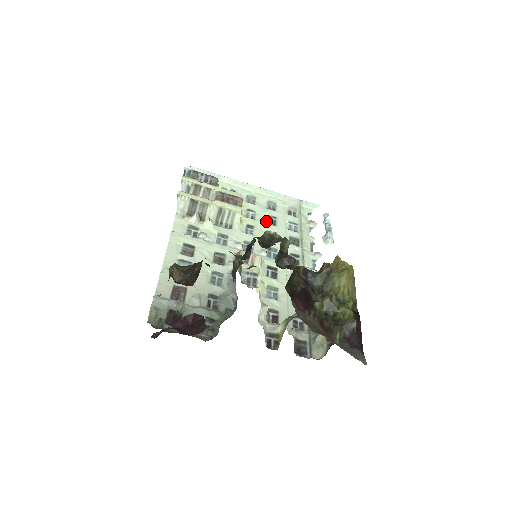
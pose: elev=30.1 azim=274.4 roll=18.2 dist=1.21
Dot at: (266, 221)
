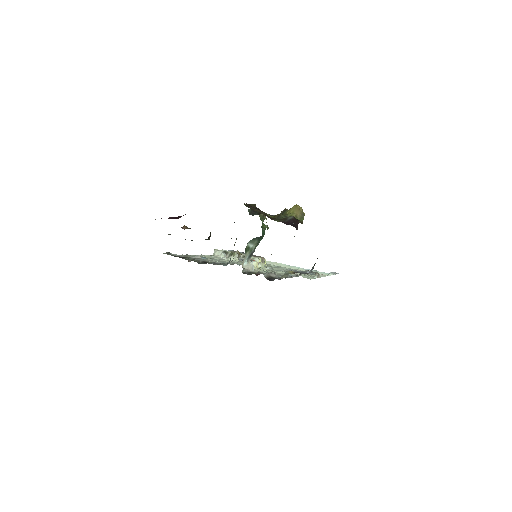
Dot at: occluded
